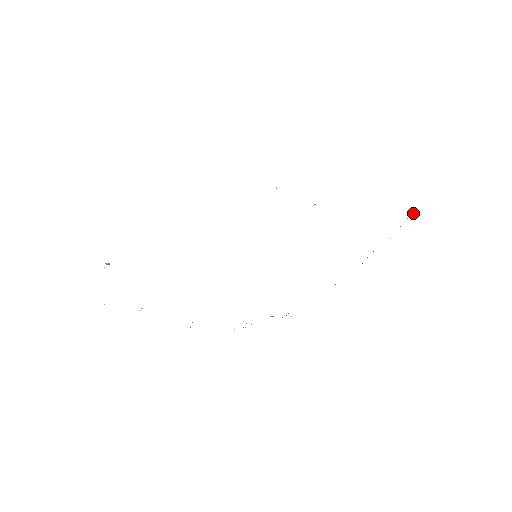
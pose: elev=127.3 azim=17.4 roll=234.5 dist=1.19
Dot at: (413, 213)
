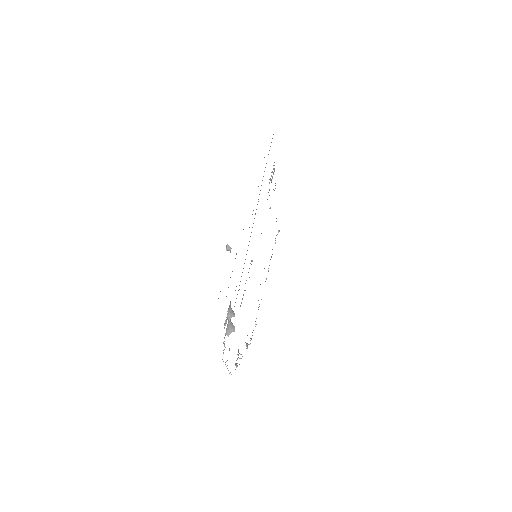
Dot at: (278, 230)
